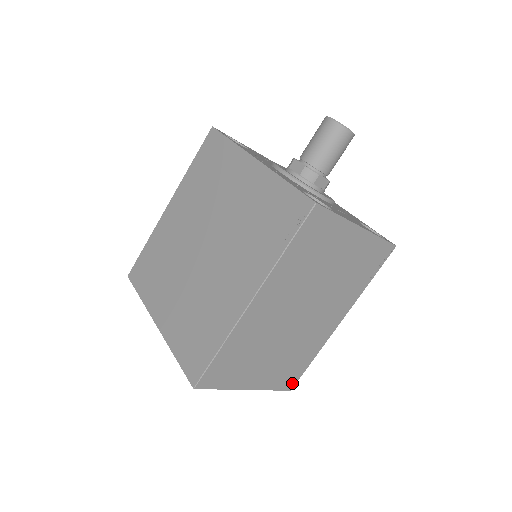
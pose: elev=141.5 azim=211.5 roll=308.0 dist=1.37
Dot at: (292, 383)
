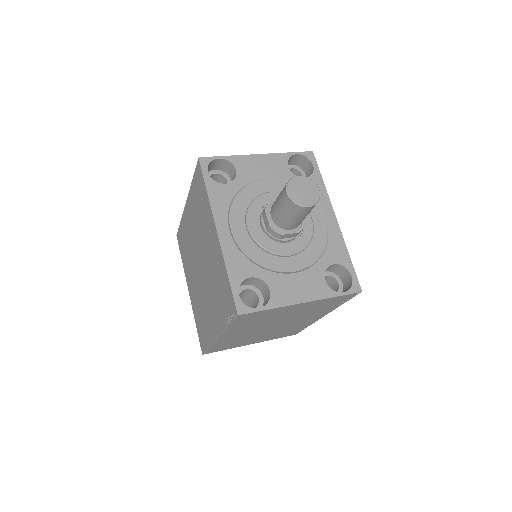
Dot at: (294, 333)
